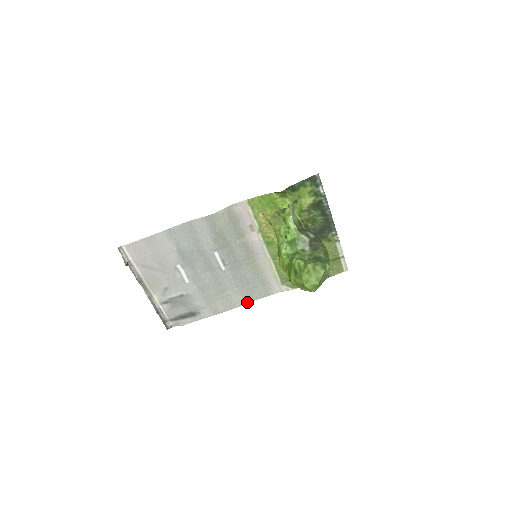
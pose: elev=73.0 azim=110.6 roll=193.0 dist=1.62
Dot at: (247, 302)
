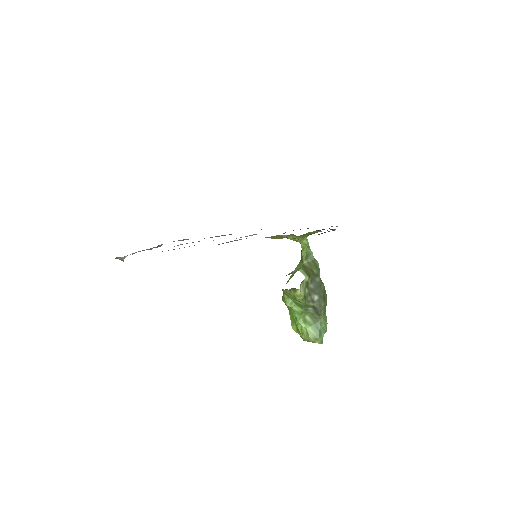
Dot at: occluded
